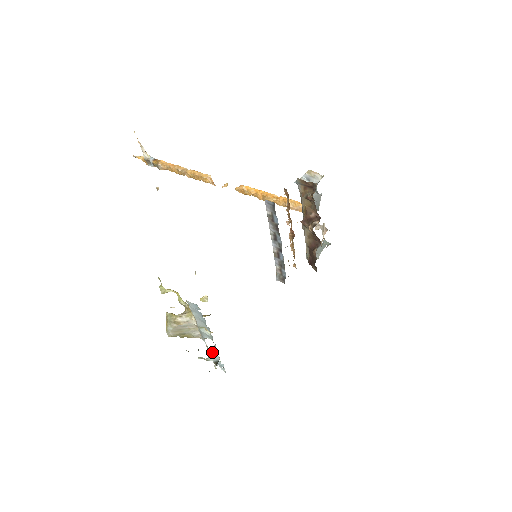
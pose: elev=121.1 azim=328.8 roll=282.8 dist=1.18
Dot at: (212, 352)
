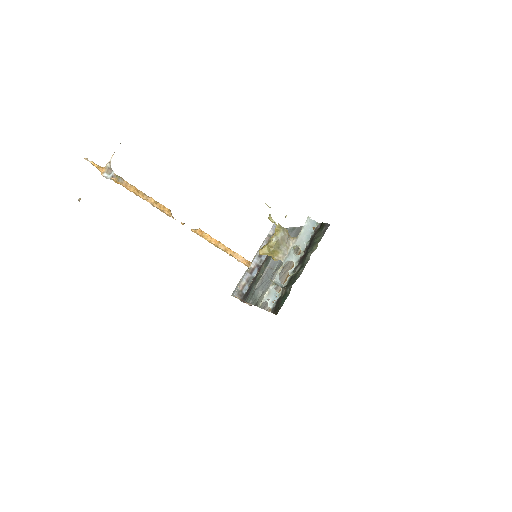
Dot at: occluded
